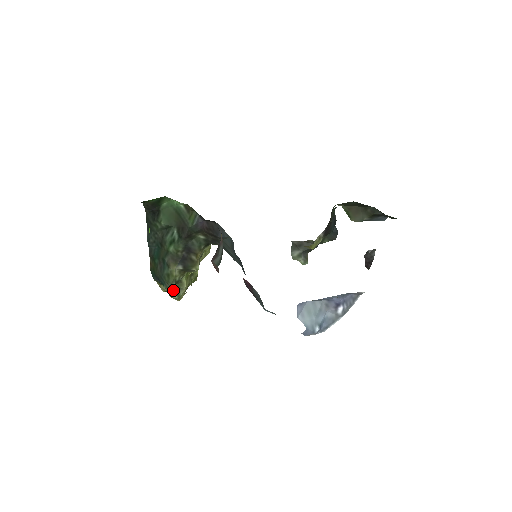
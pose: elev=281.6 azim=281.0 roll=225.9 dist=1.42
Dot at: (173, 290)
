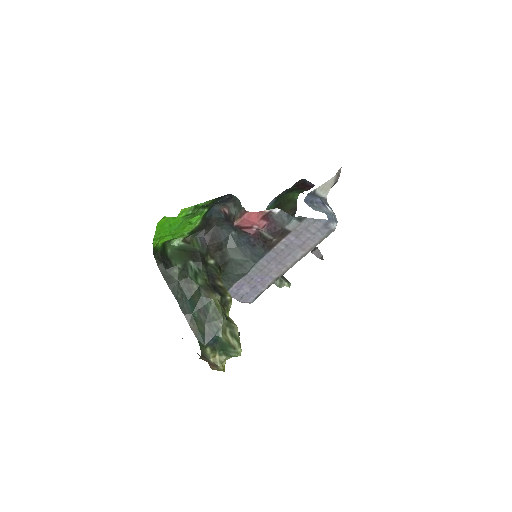
Dot at: (229, 335)
